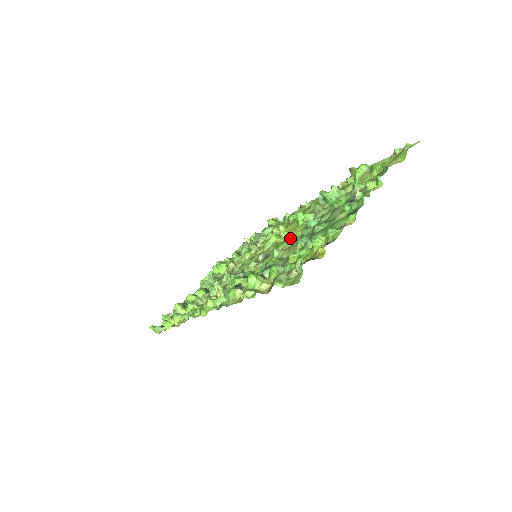
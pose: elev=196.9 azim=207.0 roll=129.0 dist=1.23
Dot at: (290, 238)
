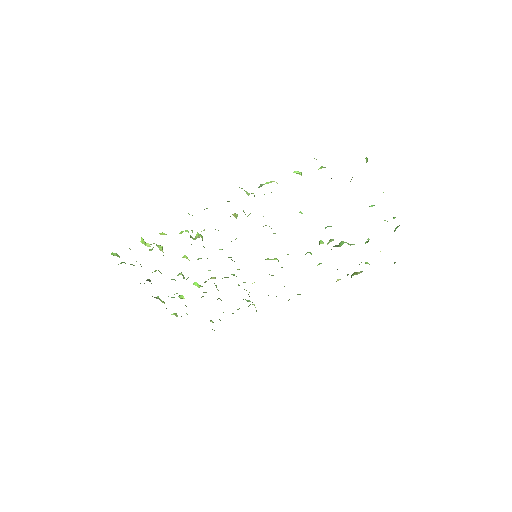
Dot at: occluded
